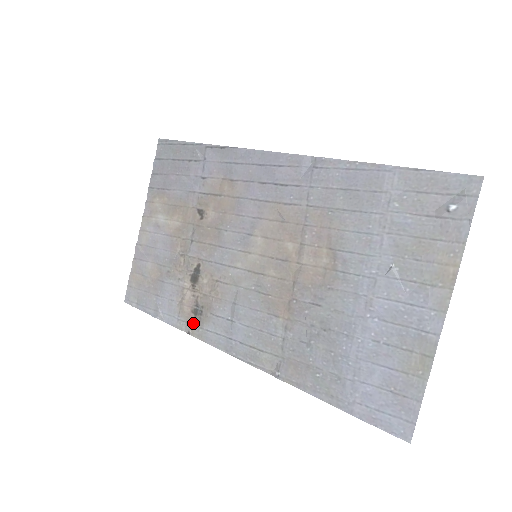
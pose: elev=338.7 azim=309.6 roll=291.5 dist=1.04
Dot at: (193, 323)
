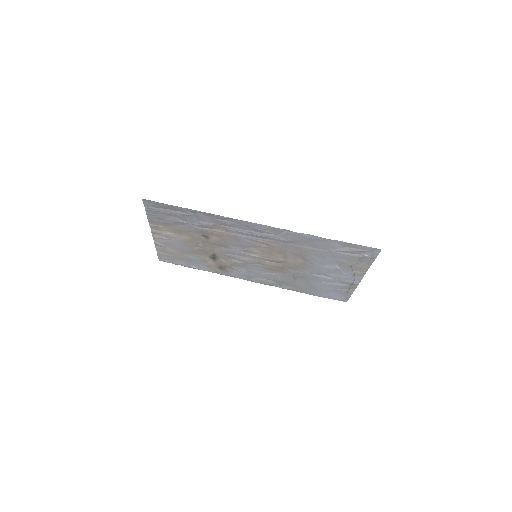
Dot at: (221, 272)
